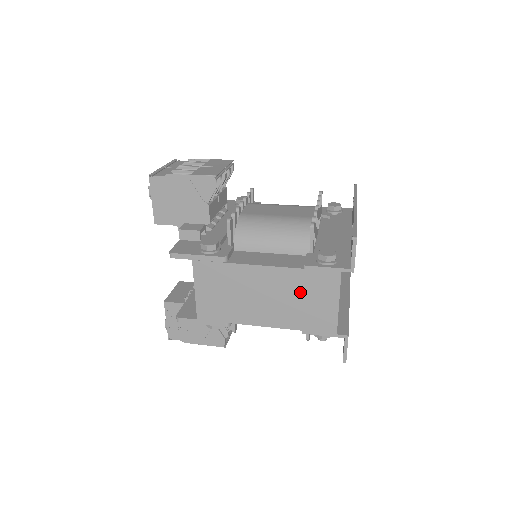
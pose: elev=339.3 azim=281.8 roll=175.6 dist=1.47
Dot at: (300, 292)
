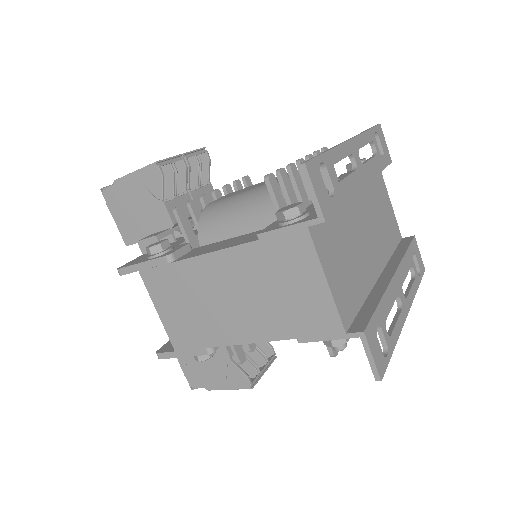
Dot at: (269, 278)
